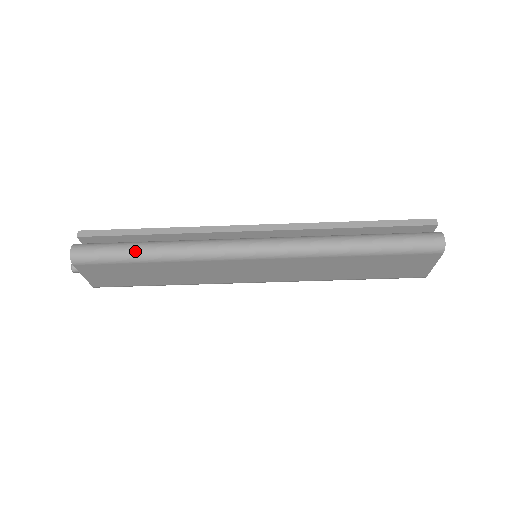
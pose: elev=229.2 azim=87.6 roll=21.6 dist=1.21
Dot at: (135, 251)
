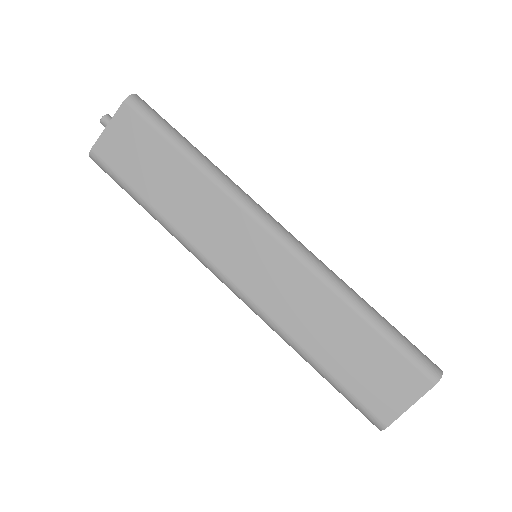
Dot at: (185, 139)
